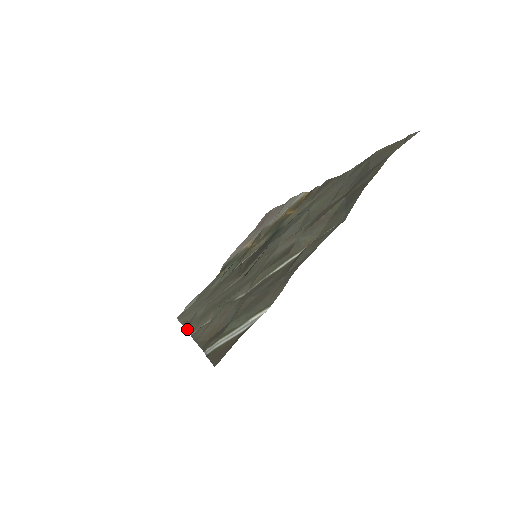
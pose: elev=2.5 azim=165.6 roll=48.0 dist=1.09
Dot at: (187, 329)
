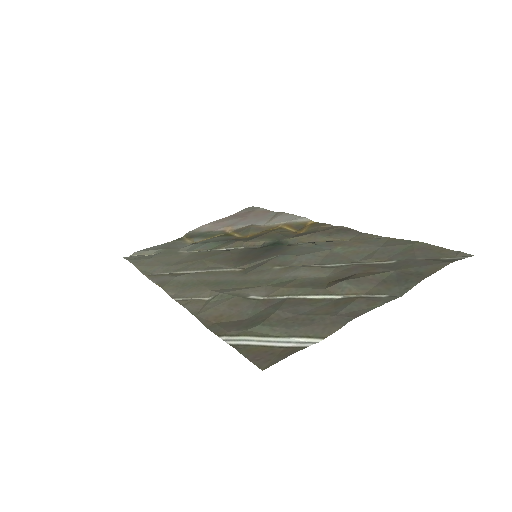
Dot at: (165, 289)
